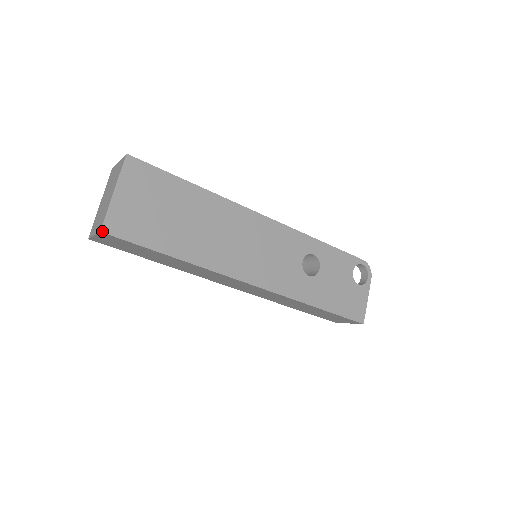
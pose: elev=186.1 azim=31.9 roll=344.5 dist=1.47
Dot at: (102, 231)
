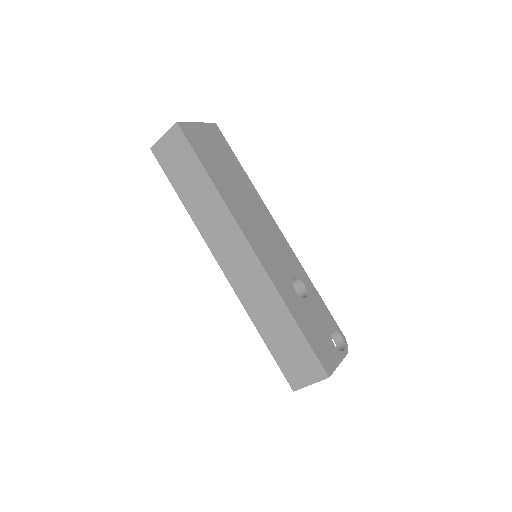
Dot at: (178, 123)
